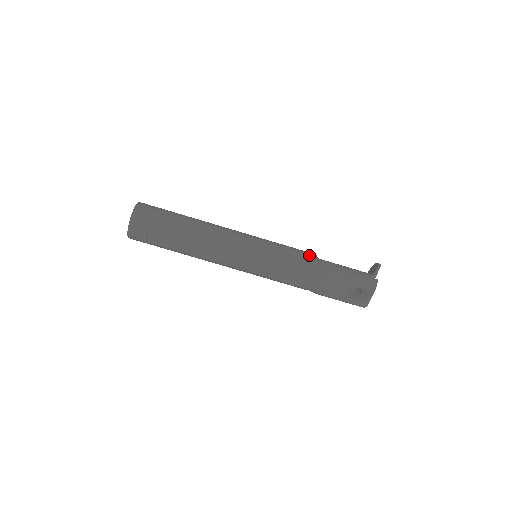
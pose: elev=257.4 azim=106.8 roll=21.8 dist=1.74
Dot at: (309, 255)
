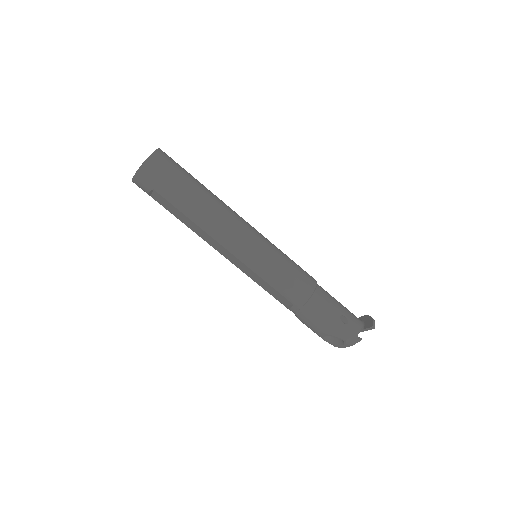
Dot at: (306, 286)
